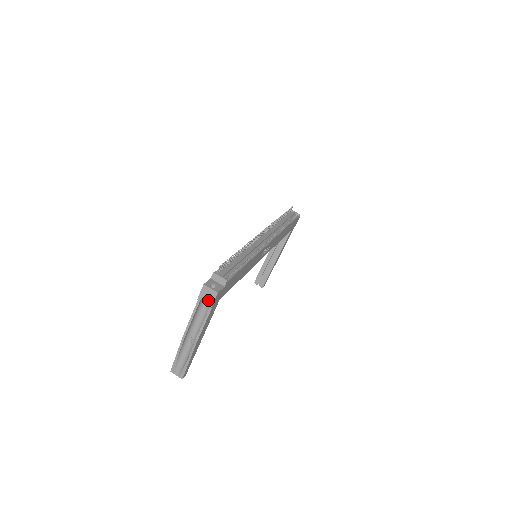
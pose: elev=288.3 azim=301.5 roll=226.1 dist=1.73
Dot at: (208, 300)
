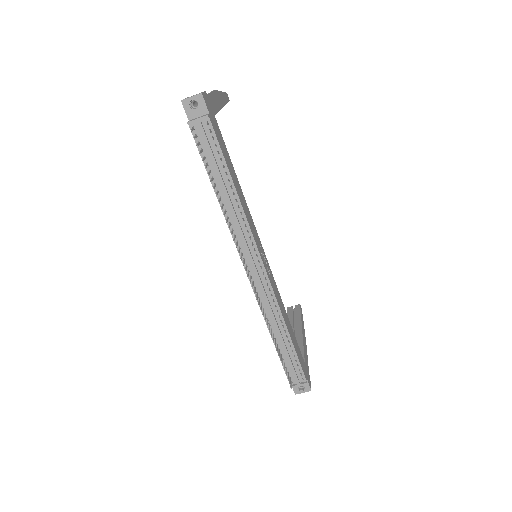
Dot at: occluded
